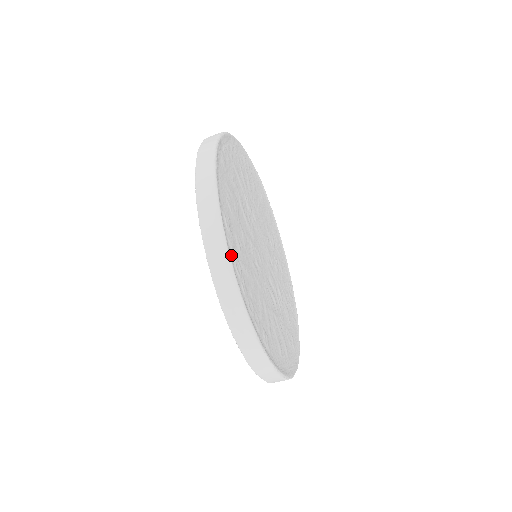
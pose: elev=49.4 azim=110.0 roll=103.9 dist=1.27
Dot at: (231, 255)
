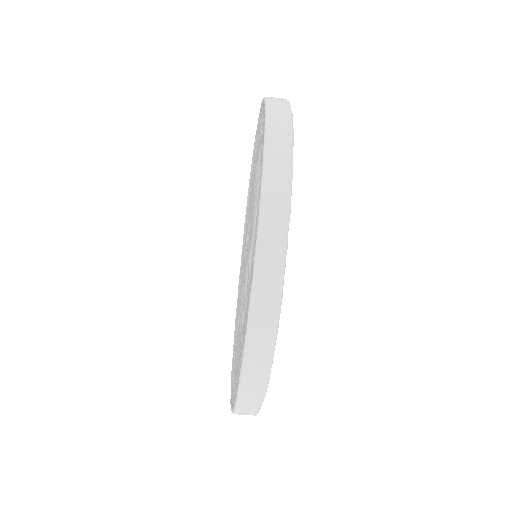
Dot at: occluded
